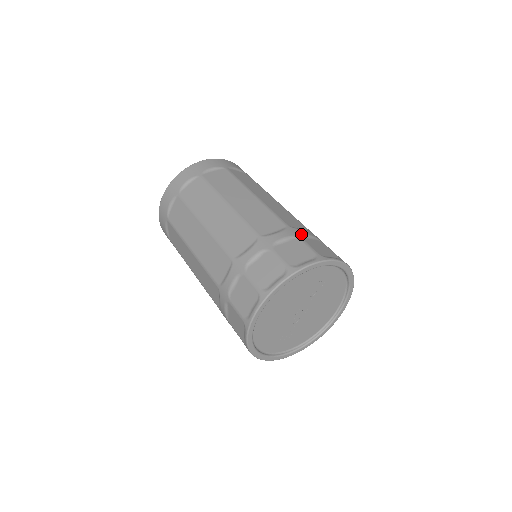
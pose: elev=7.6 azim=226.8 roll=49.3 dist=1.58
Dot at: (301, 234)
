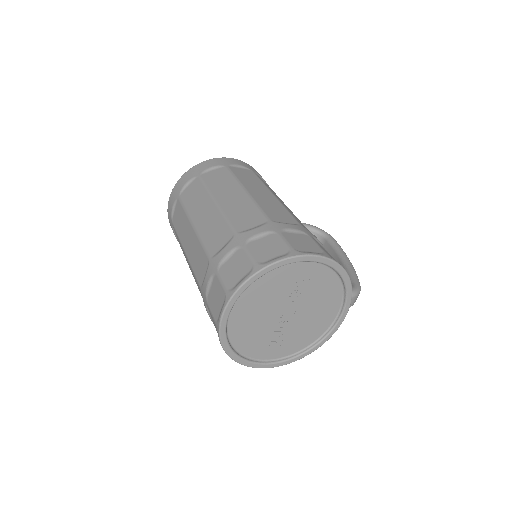
Dot at: (282, 228)
